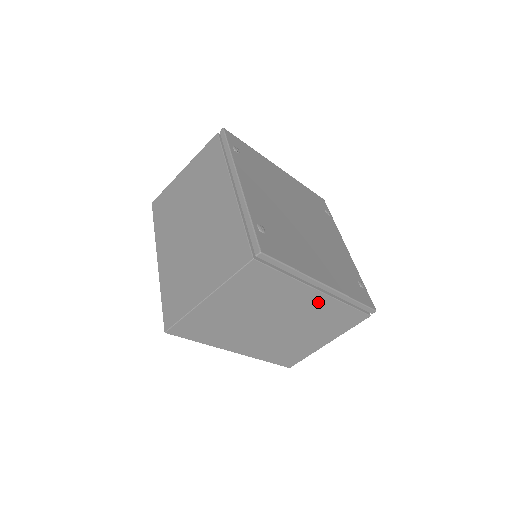
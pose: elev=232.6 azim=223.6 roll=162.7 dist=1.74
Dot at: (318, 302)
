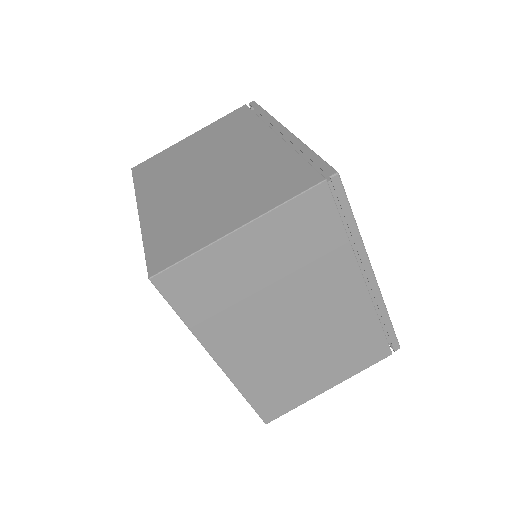
Dot at: (354, 302)
